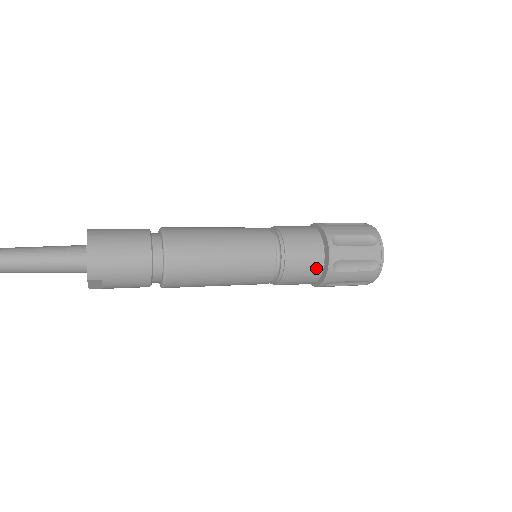
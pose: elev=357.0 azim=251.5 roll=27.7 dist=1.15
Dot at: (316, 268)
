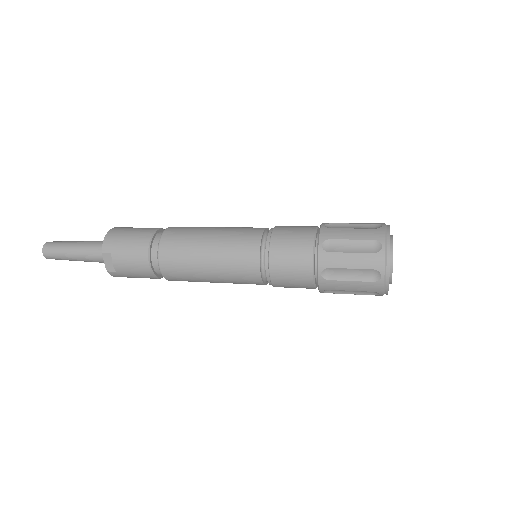
Dot at: (305, 249)
